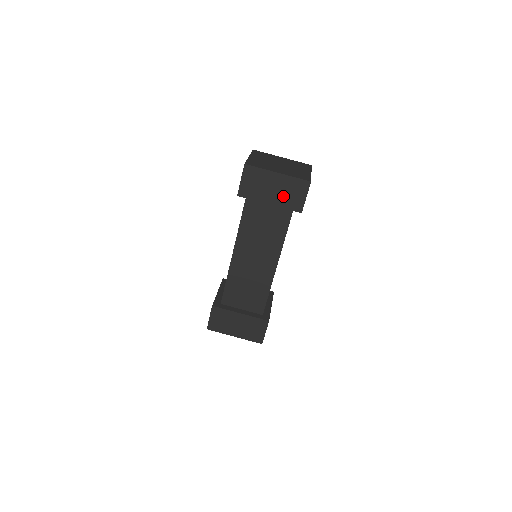
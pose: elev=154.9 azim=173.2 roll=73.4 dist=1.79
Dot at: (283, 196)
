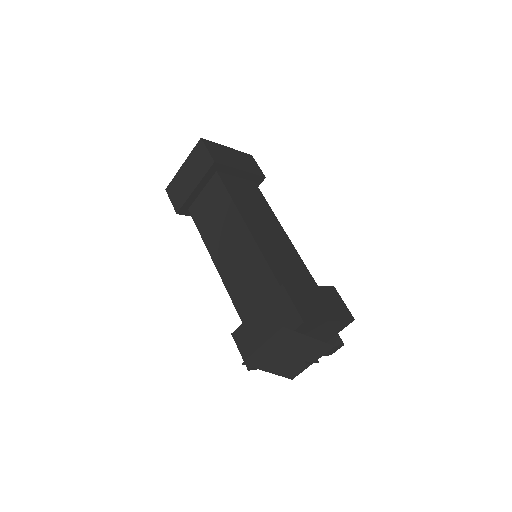
Dot at: (196, 171)
